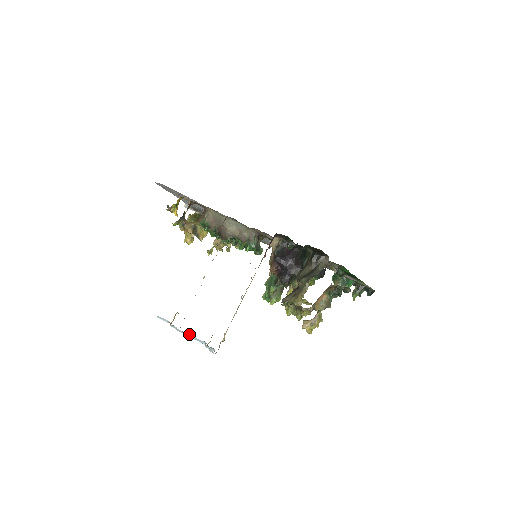
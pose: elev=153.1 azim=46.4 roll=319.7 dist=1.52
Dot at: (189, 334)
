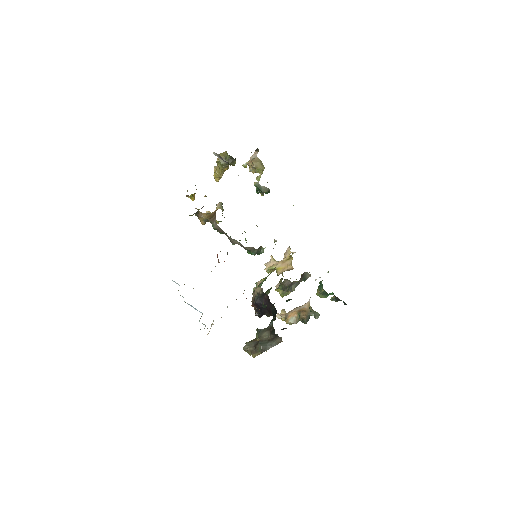
Dot at: (191, 305)
